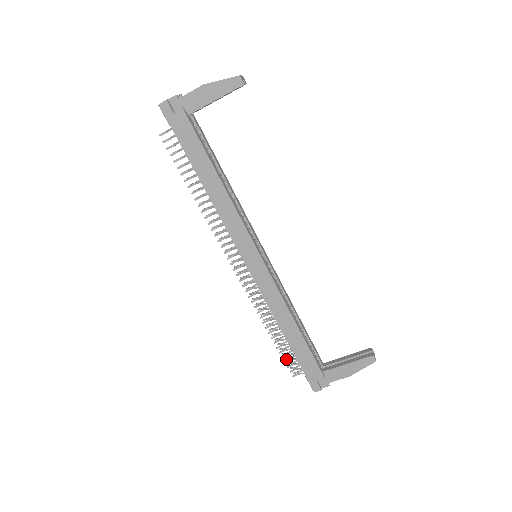
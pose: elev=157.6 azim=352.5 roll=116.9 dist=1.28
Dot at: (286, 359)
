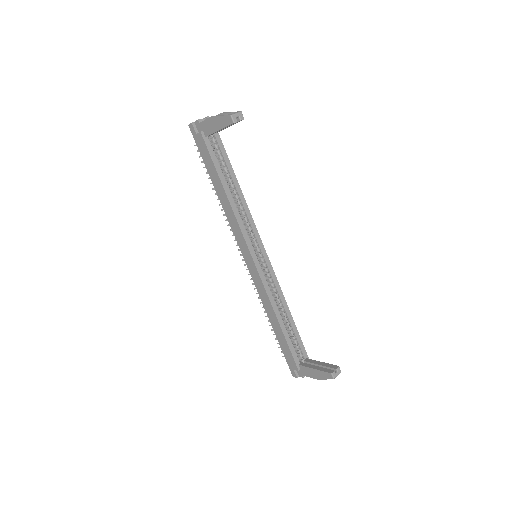
Dot at: occluded
